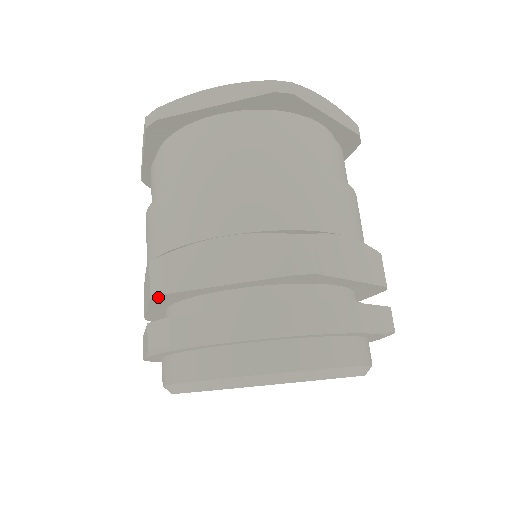
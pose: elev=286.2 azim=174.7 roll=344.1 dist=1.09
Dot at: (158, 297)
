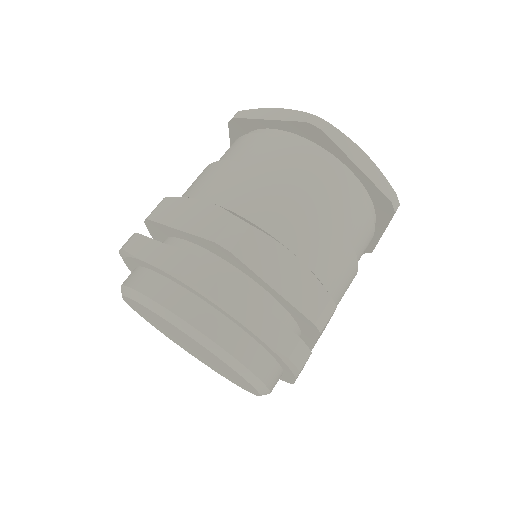
Dot at: (221, 247)
